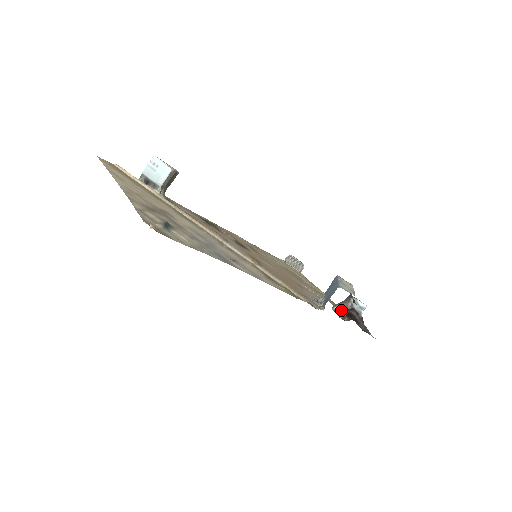
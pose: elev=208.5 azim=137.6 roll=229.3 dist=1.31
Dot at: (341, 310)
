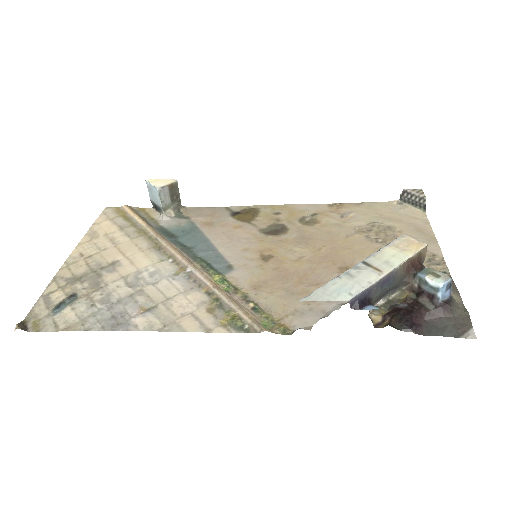
Dot at: (404, 297)
